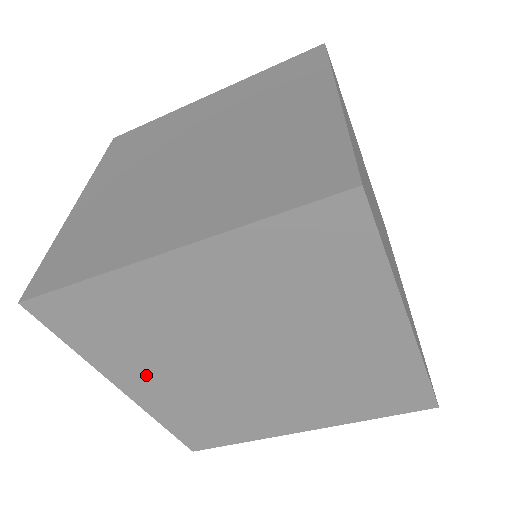
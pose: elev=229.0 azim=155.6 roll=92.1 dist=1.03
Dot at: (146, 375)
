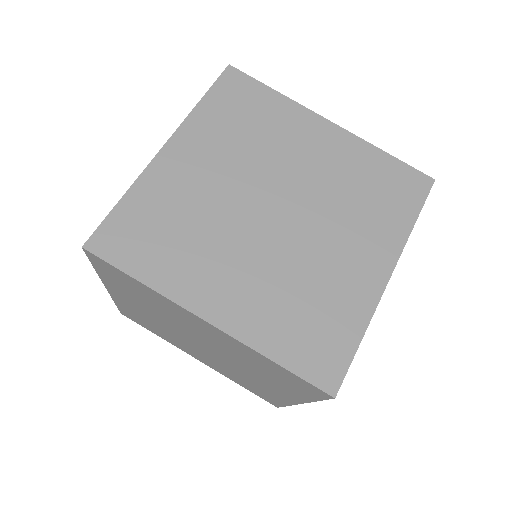
Dot at: (213, 280)
